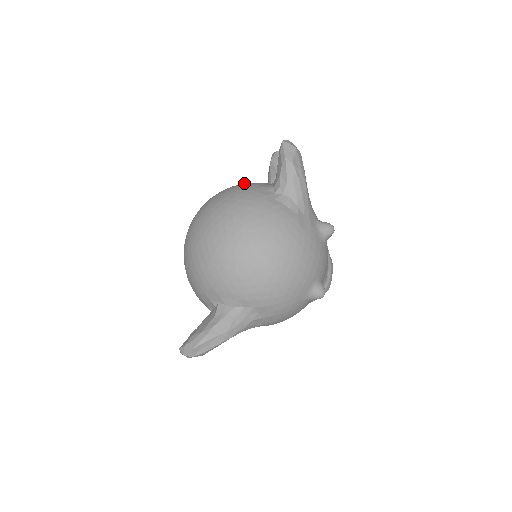
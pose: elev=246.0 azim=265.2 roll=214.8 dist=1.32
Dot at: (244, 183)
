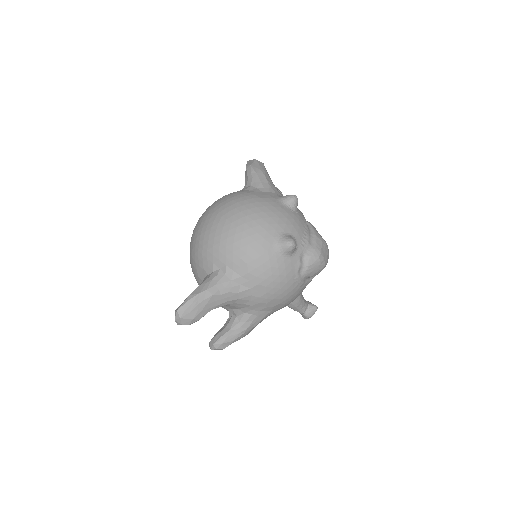
Dot at: occluded
